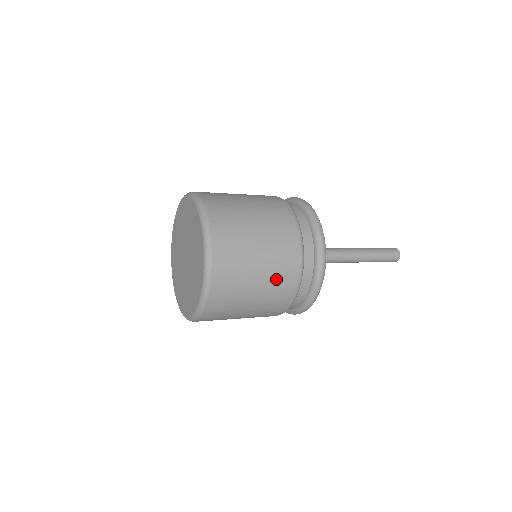
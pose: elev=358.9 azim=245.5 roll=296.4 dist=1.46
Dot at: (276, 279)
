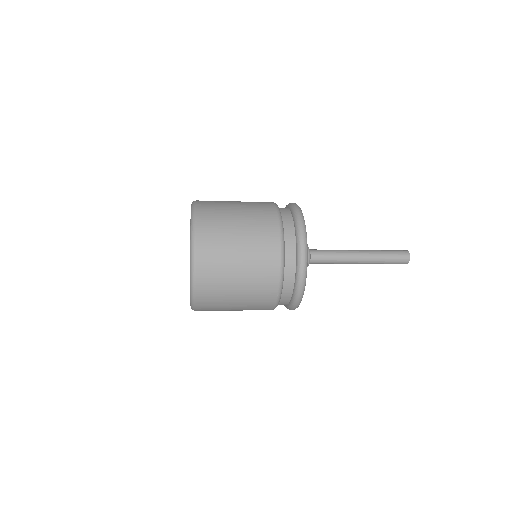
Dot at: (257, 267)
